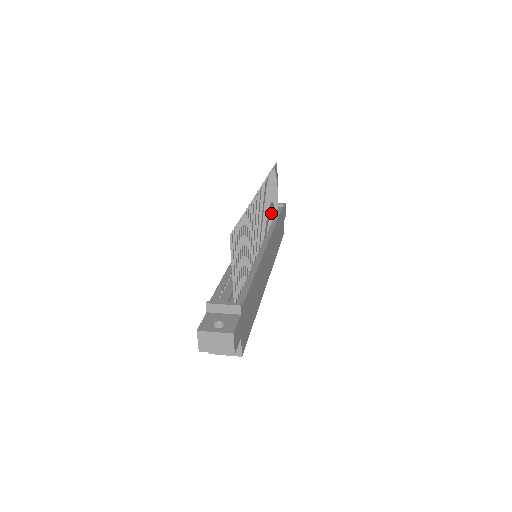
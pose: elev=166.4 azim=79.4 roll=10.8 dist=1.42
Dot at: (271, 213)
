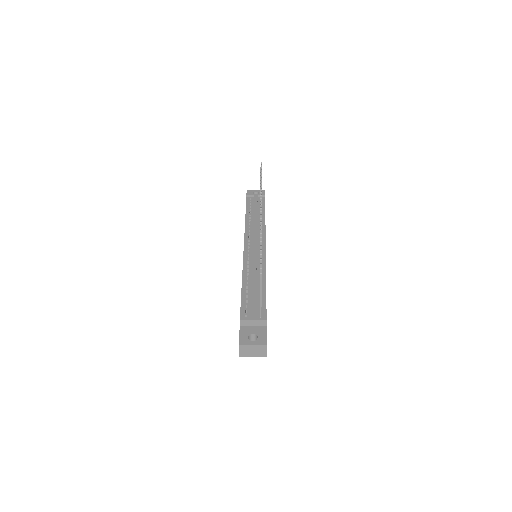
Dot at: occluded
